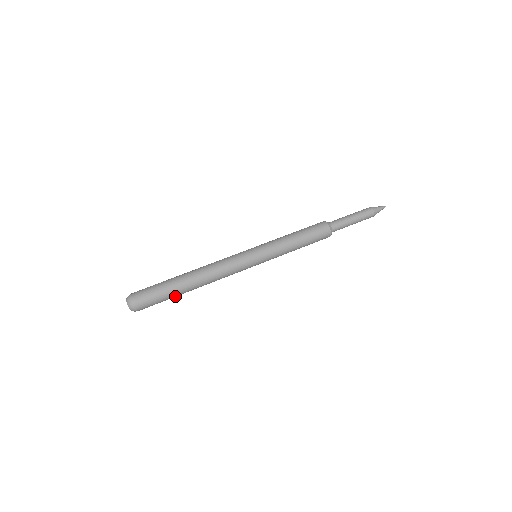
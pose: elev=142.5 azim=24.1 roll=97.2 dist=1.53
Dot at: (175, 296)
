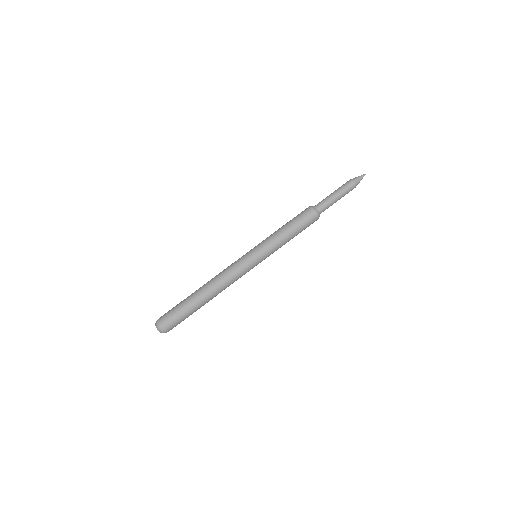
Dot at: (195, 311)
